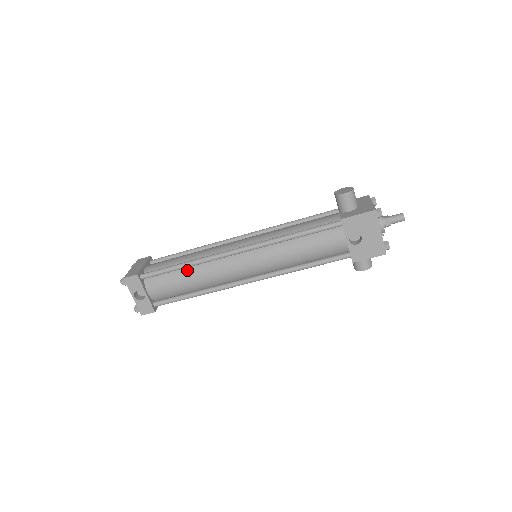
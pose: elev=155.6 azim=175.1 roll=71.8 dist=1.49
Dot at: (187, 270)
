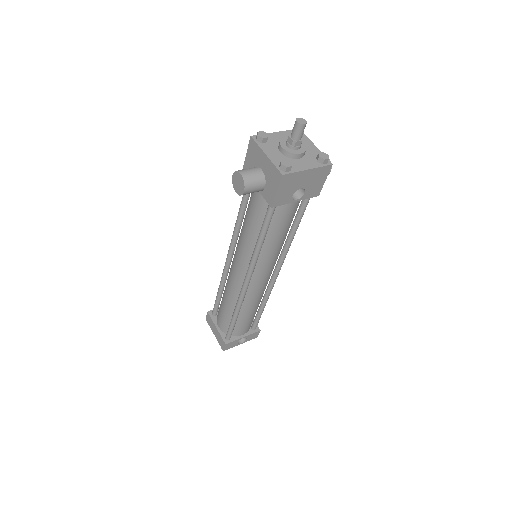
Dot at: (240, 313)
